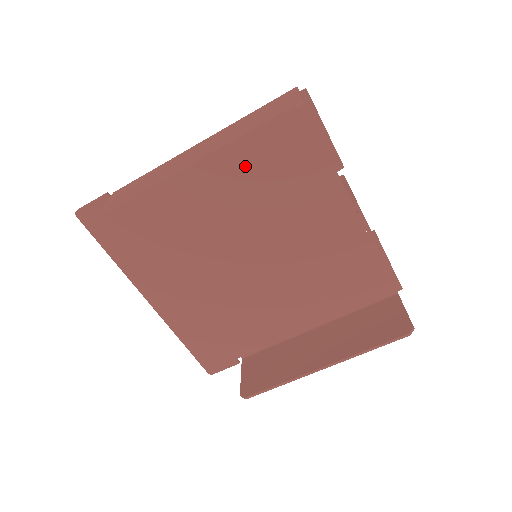
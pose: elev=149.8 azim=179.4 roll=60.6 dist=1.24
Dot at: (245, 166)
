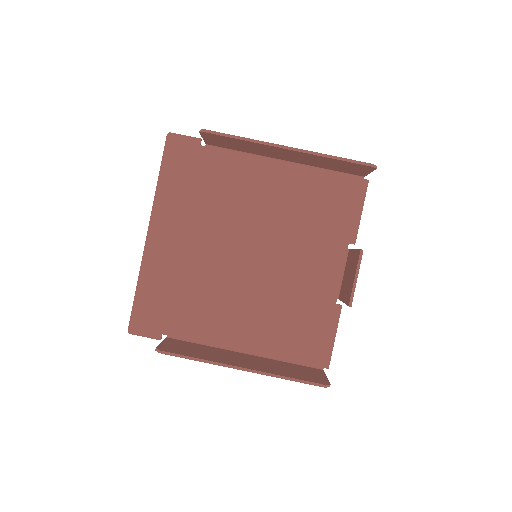
Dot at: (299, 194)
